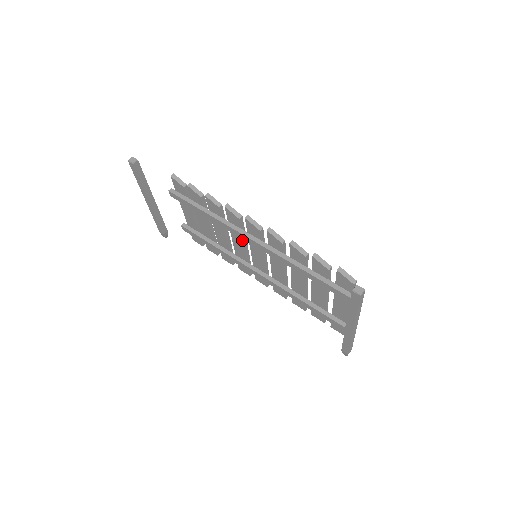
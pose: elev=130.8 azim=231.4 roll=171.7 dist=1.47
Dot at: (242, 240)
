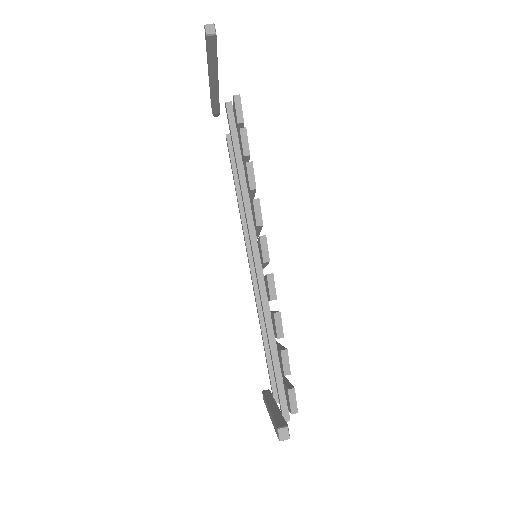
Dot at: occluded
